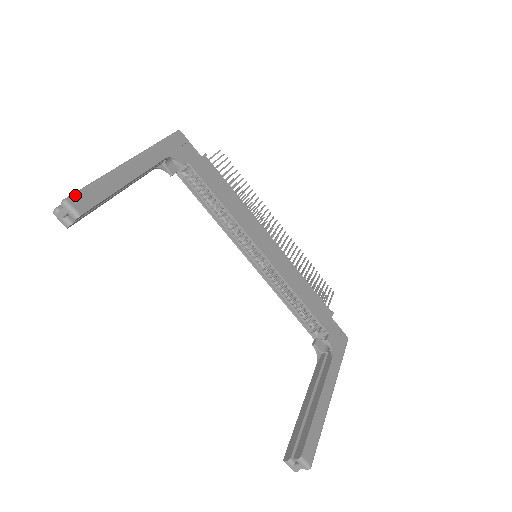
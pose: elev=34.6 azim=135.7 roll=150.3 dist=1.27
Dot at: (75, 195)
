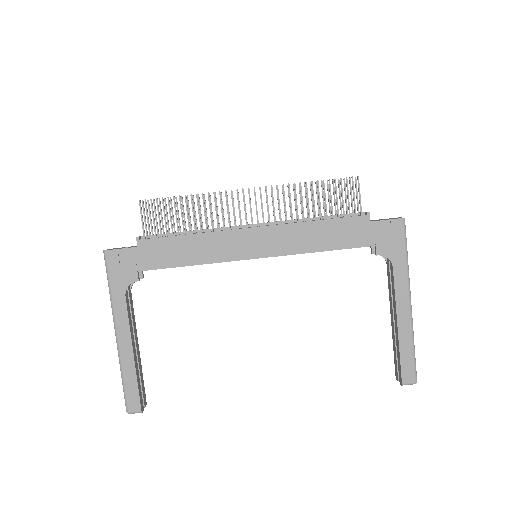
Dot at: (126, 404)
